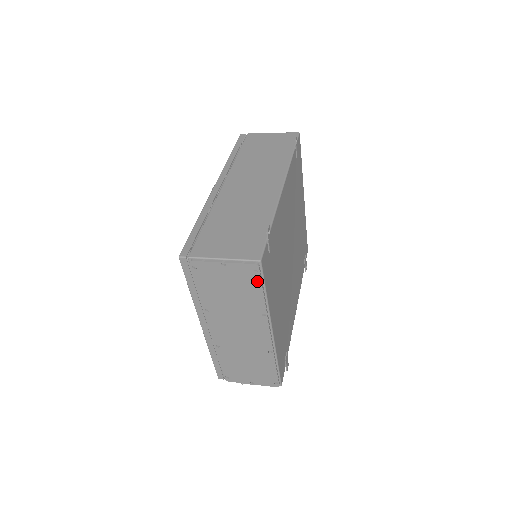
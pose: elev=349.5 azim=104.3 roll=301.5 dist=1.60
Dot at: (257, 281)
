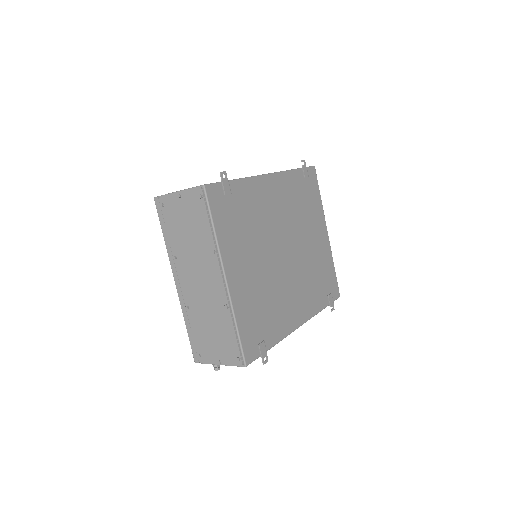
Dot at: (203, 208)
